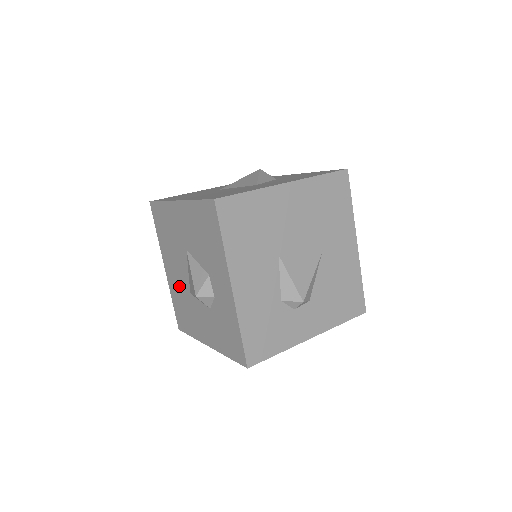
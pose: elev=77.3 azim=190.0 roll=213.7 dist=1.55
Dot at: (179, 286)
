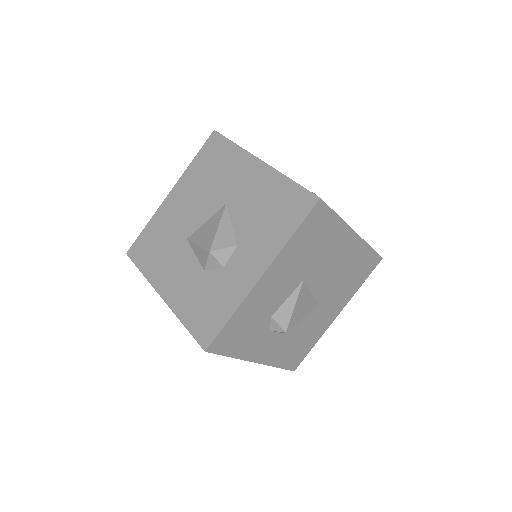
Dot at: (175, 222)
